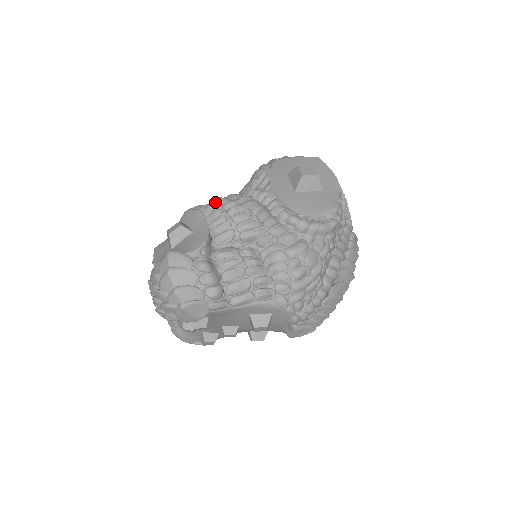
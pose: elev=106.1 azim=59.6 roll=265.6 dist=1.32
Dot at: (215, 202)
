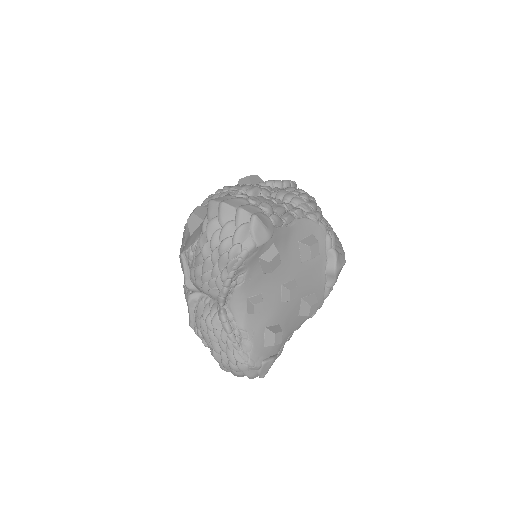
Dot at: occluded
